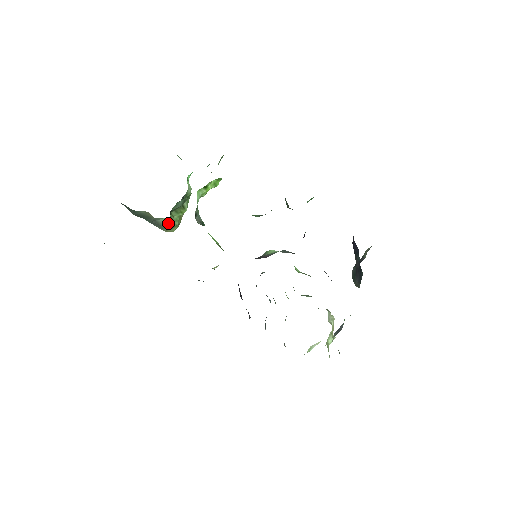
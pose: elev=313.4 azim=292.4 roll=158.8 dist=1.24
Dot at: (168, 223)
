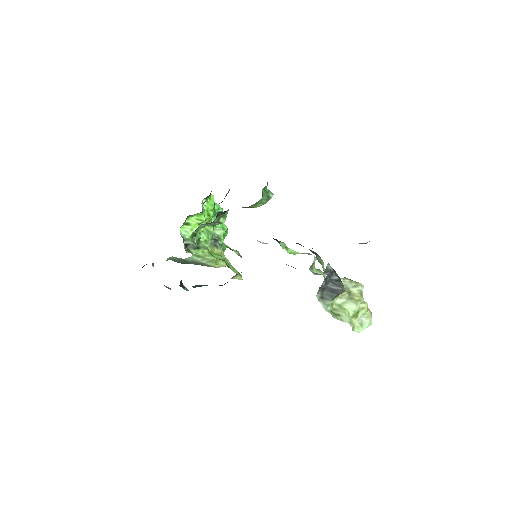
Dot at: (200, 260)
